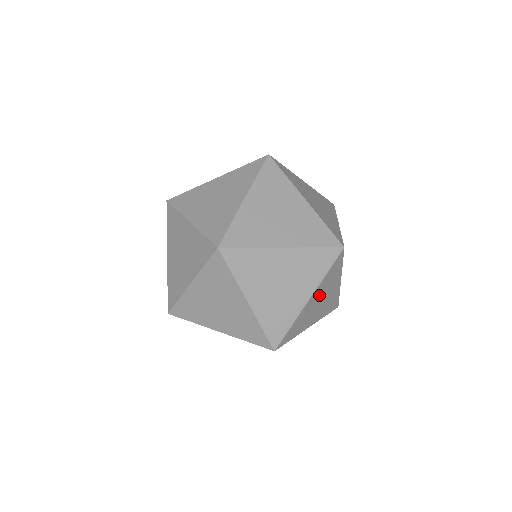
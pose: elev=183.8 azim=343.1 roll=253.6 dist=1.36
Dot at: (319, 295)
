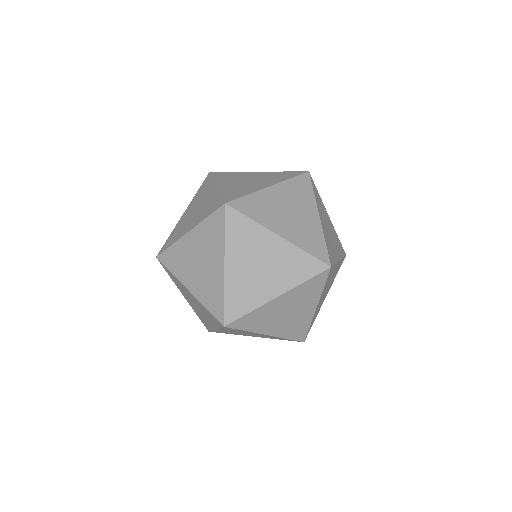
Dot at: (244, 258)
